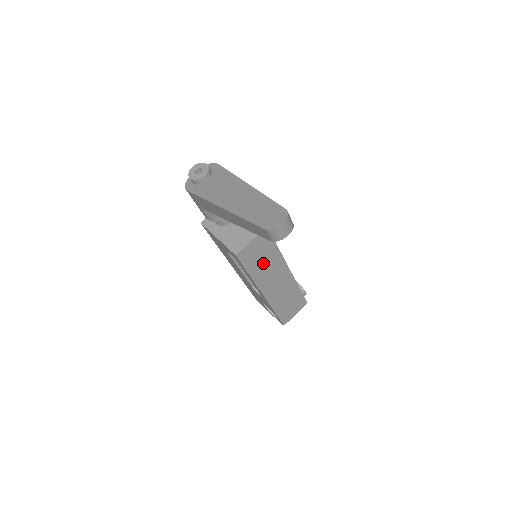
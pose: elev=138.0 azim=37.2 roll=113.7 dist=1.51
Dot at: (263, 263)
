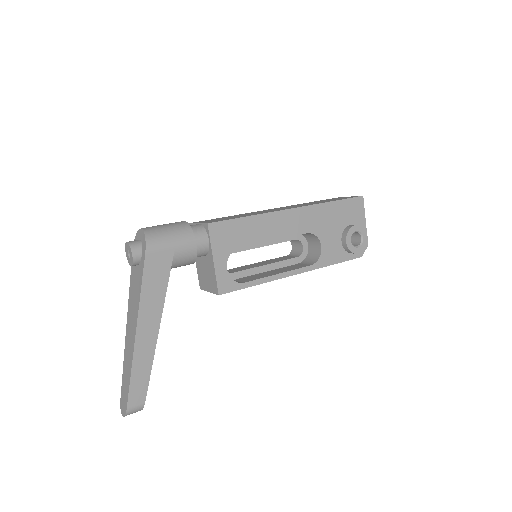
Dot at: occluded
